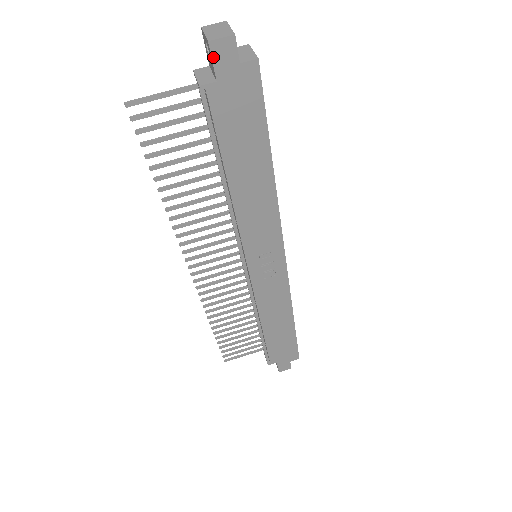
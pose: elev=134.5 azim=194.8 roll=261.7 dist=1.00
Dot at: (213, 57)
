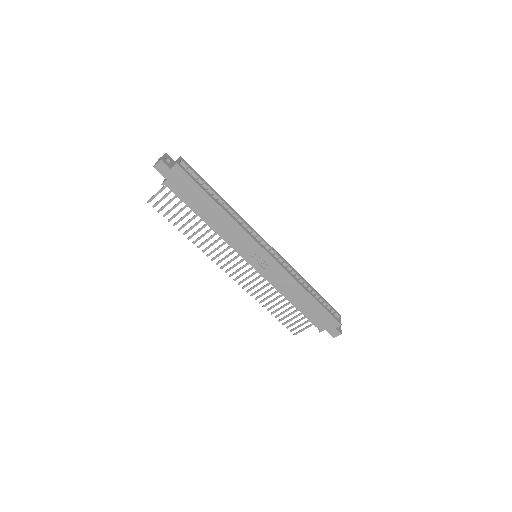
Dot at: (159, 171)
